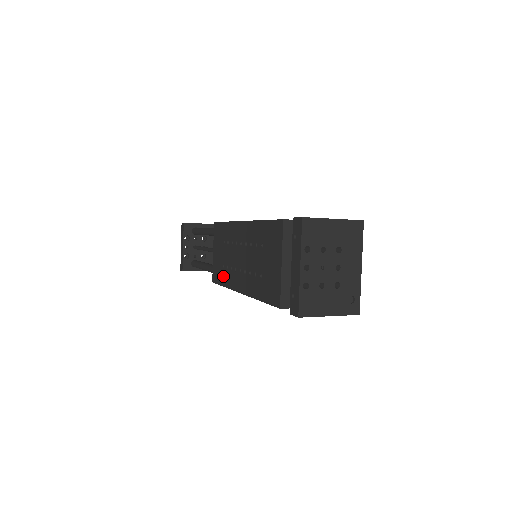
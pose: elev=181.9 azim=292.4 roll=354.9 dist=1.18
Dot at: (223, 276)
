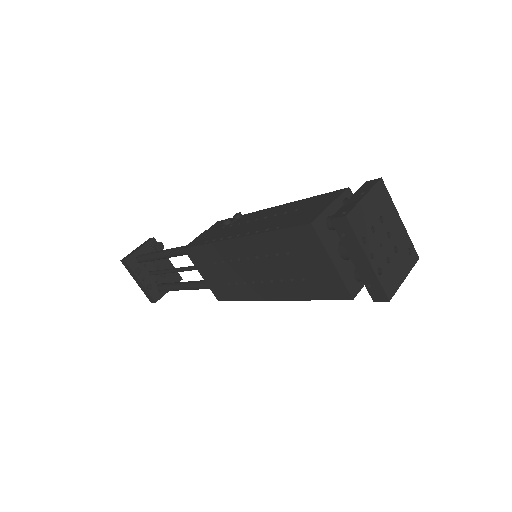
Dot at: (235, 293)
